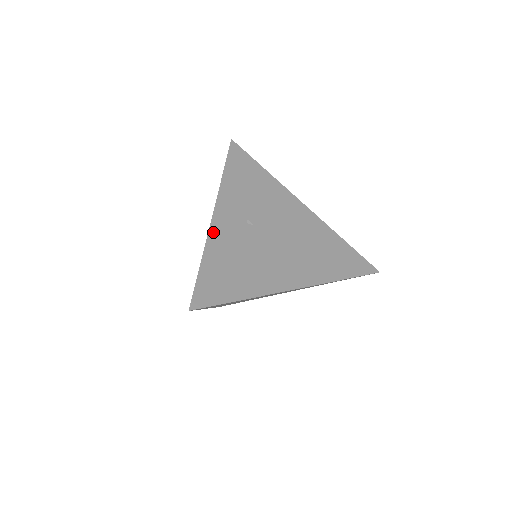
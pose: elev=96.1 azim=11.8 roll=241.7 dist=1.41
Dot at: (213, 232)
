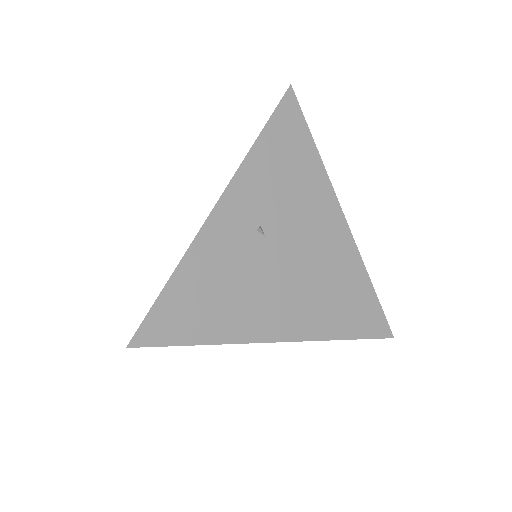
Dot at: (205, 234)
